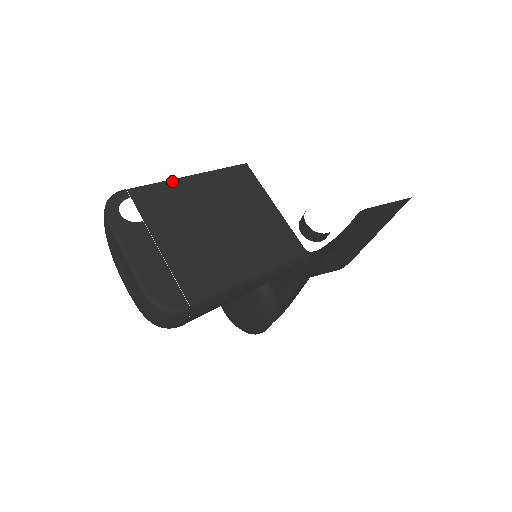
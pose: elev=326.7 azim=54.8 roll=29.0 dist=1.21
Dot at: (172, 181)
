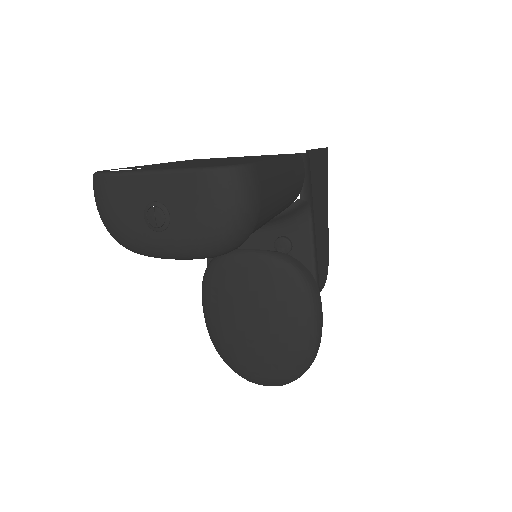
Dot at: occluded
